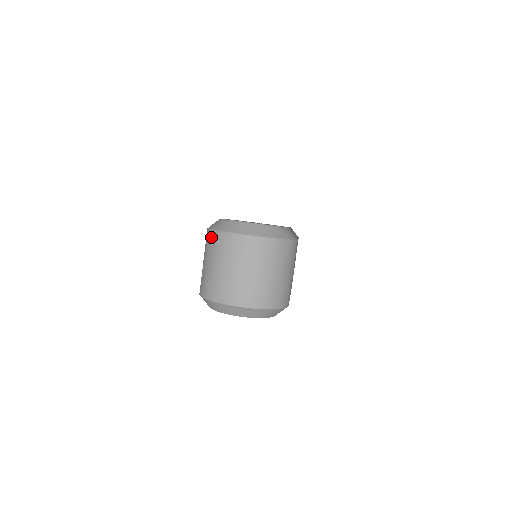
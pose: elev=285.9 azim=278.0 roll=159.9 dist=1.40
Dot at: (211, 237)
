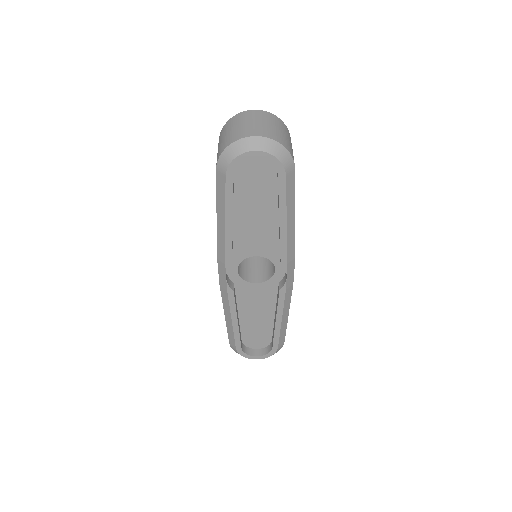
Dot at: (224, 128)
